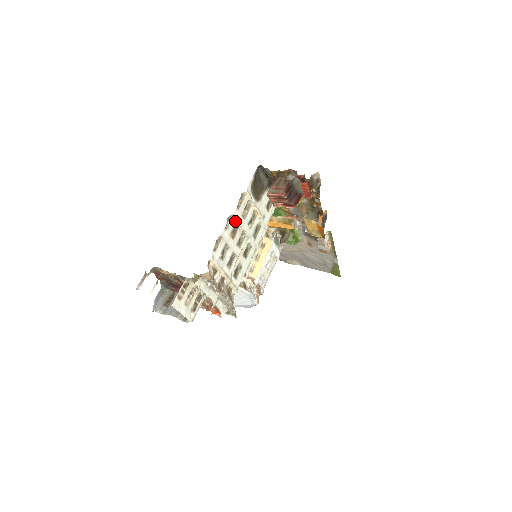
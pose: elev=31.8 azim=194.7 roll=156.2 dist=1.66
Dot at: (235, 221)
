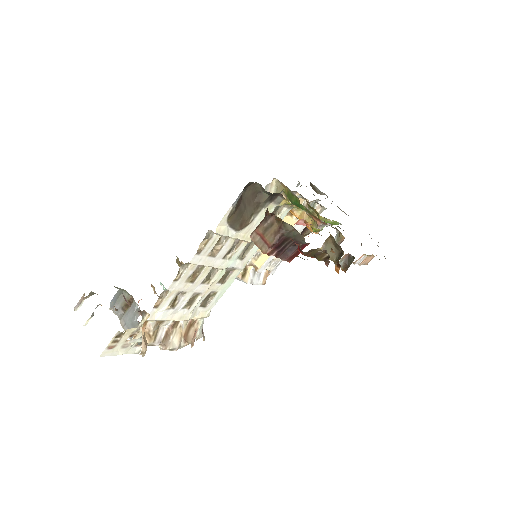
Dot at: (195, 265)
